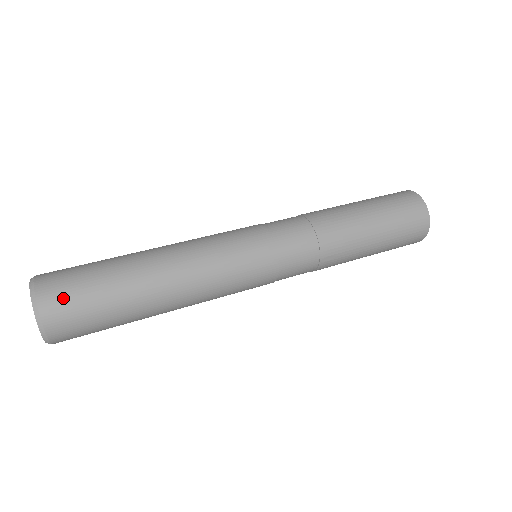
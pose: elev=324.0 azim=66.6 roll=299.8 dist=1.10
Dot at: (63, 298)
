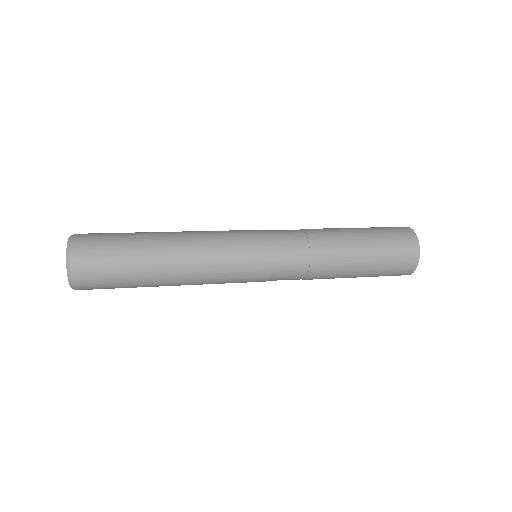
Dot at: (93, 234)
